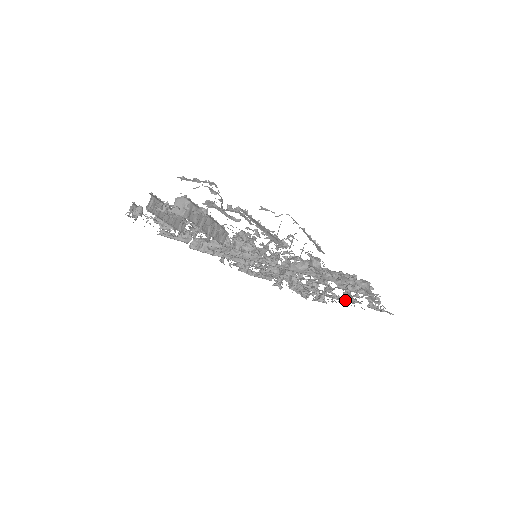
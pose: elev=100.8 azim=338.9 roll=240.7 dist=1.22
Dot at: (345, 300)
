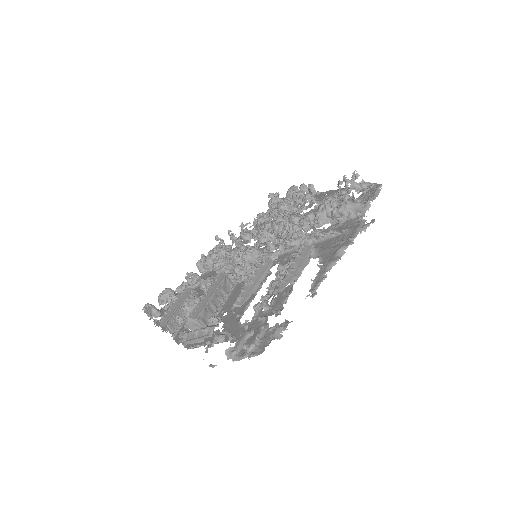
Dot at: occluded
